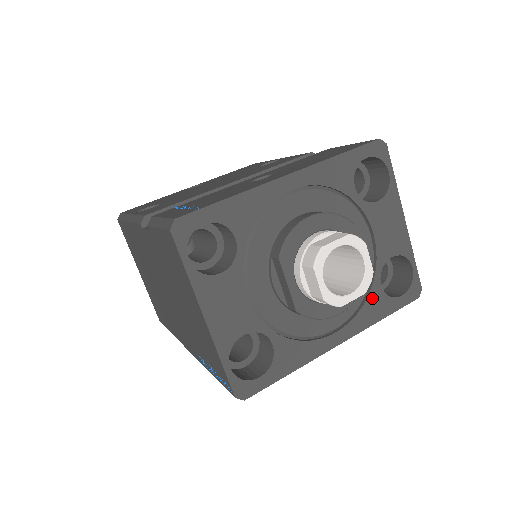
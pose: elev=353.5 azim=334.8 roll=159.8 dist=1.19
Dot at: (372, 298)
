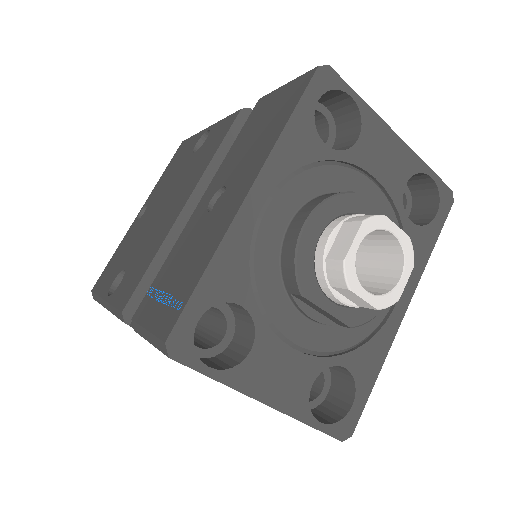
Dot at: occluded
